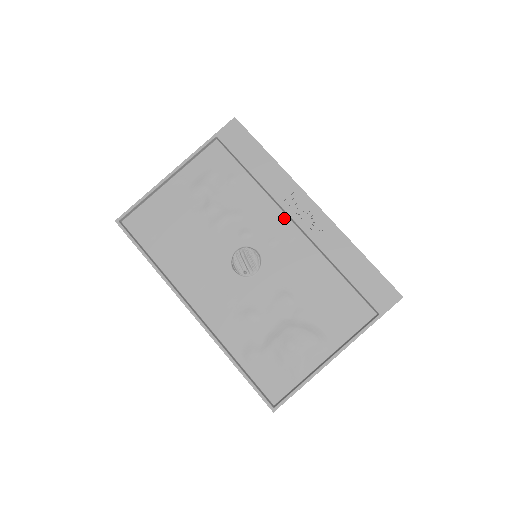
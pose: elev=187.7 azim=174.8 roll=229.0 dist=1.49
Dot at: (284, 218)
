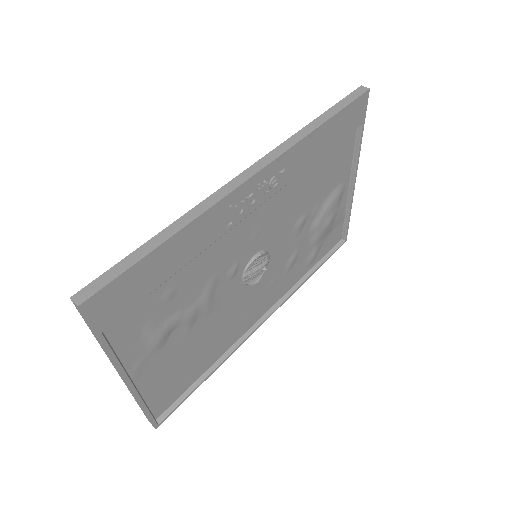
Dot at: (243, 220)
